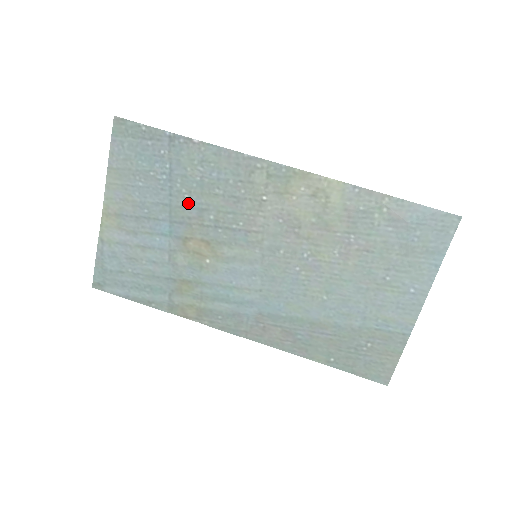
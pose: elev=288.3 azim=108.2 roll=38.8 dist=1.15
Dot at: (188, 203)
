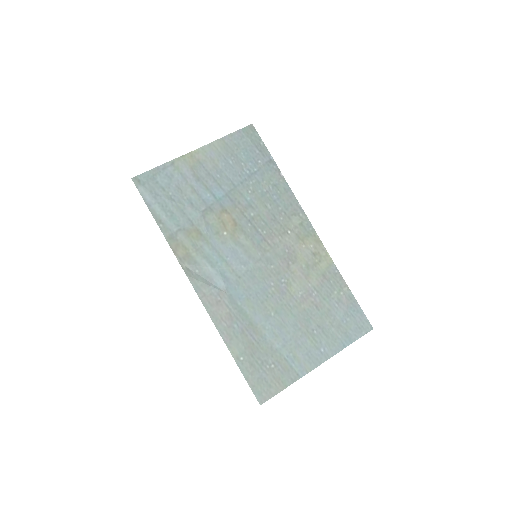
Dot at: (247, 195)
